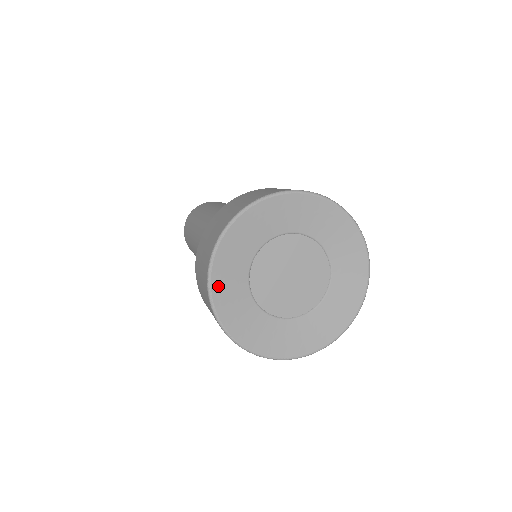
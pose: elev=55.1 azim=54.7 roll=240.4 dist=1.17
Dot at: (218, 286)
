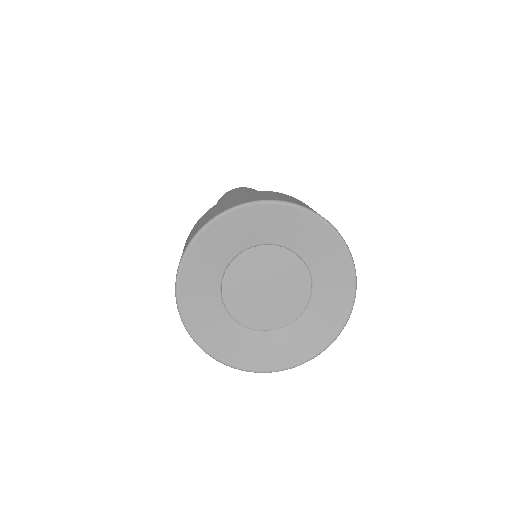
Dot at: (201, 333)
